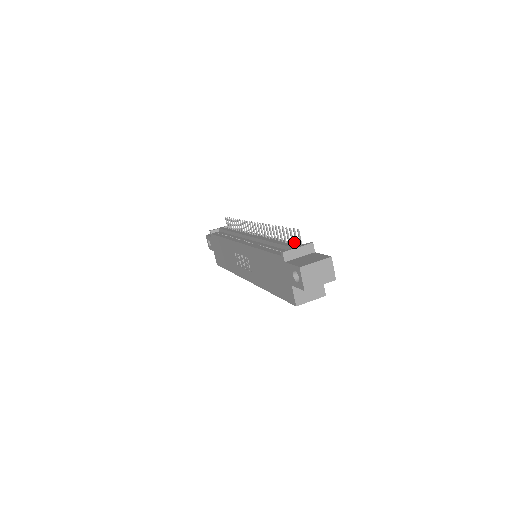
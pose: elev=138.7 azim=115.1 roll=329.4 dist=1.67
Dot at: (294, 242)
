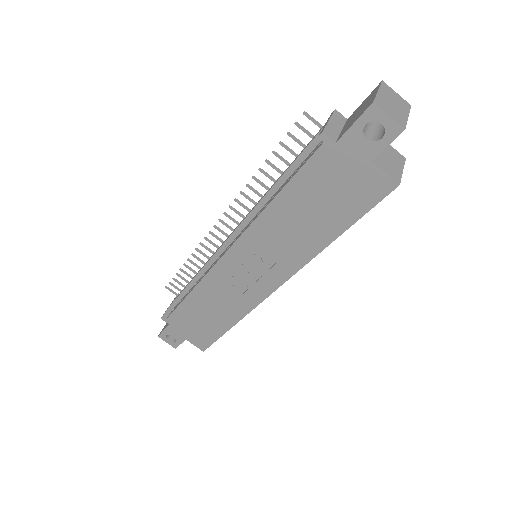
Dot at: occluded
